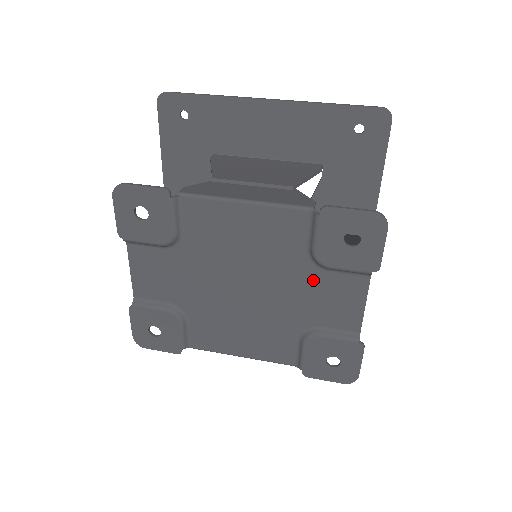
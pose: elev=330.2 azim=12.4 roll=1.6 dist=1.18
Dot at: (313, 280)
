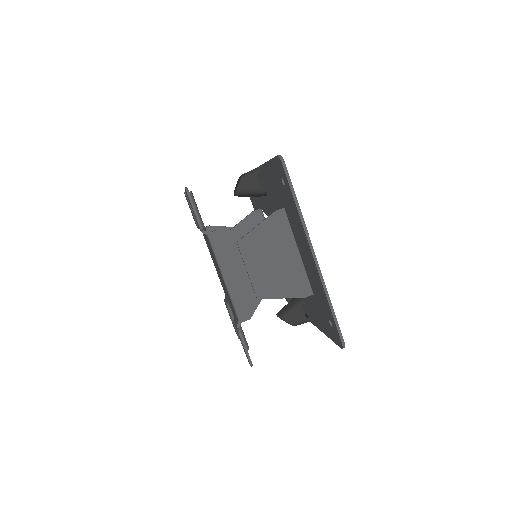
Dot at: occluded
